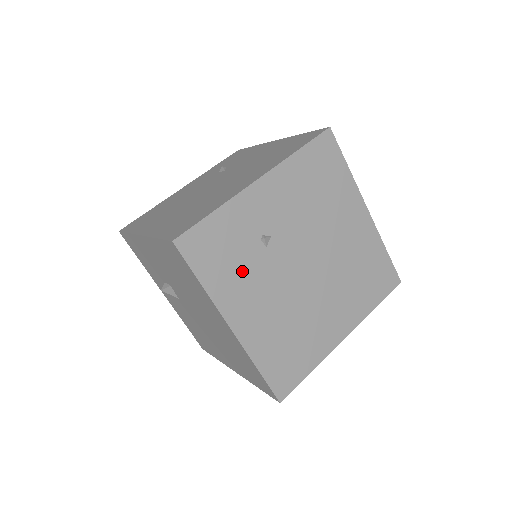
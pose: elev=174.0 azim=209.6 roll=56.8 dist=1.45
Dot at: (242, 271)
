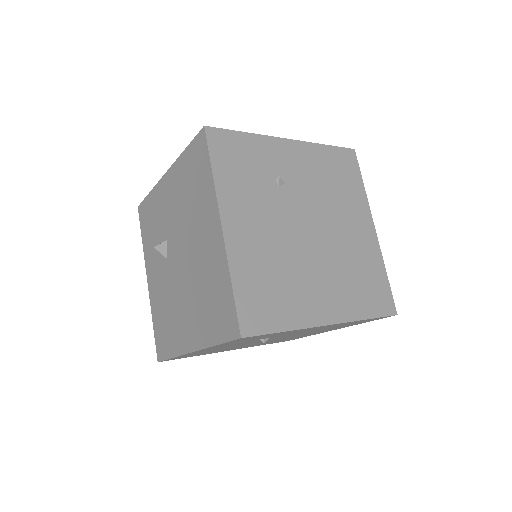
Dot at: (251, 189)
